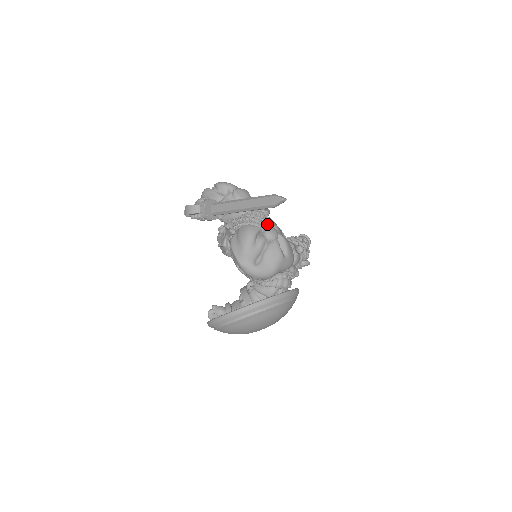
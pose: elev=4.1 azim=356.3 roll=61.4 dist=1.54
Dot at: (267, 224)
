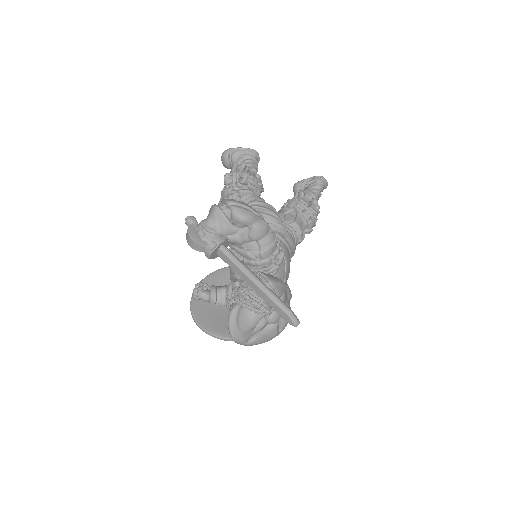
Dot at: (273, 310)
